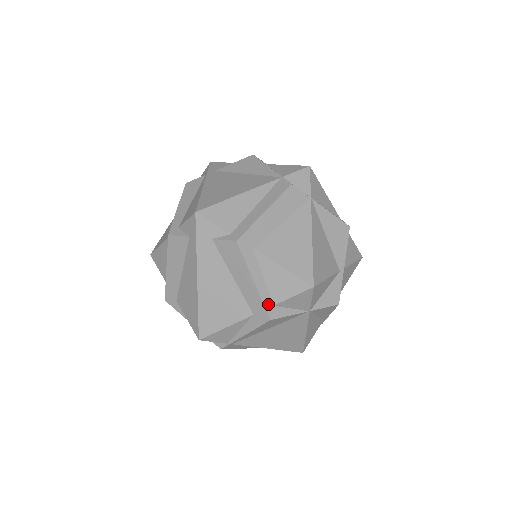
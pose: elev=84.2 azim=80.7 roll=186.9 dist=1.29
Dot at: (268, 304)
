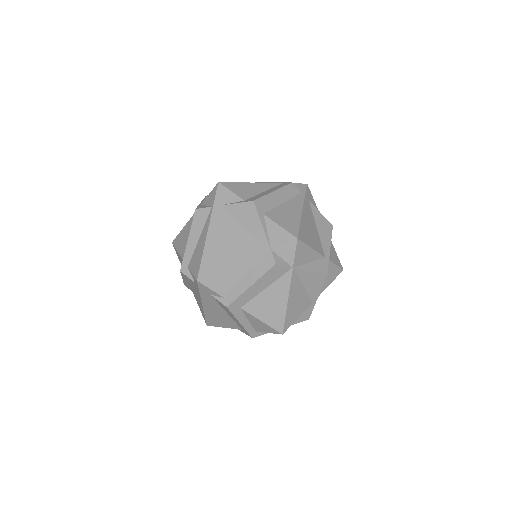
Dot at: (251, 331)
